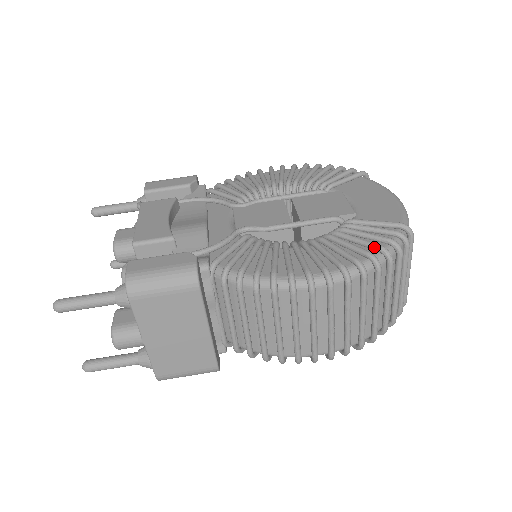
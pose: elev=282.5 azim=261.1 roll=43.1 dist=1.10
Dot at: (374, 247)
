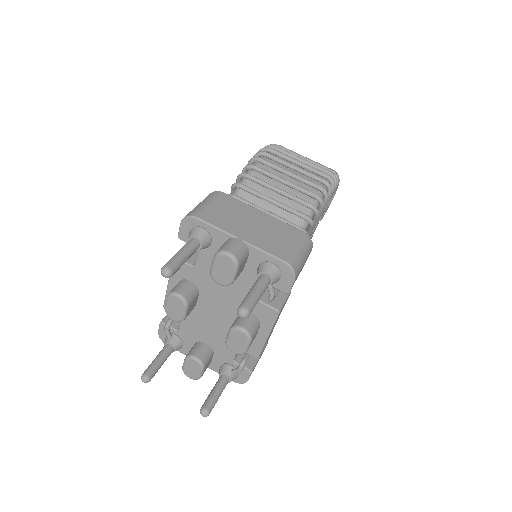
Dot at: occluded
